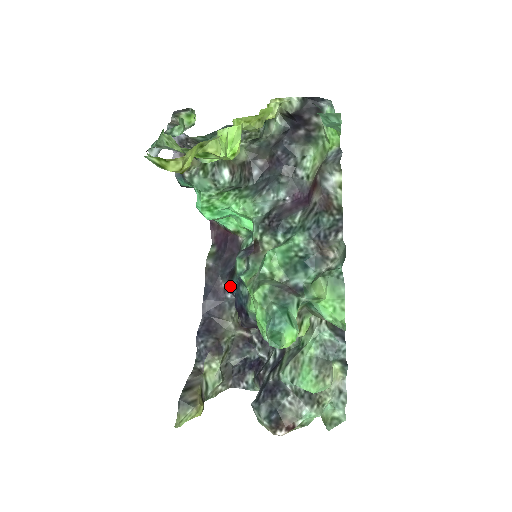
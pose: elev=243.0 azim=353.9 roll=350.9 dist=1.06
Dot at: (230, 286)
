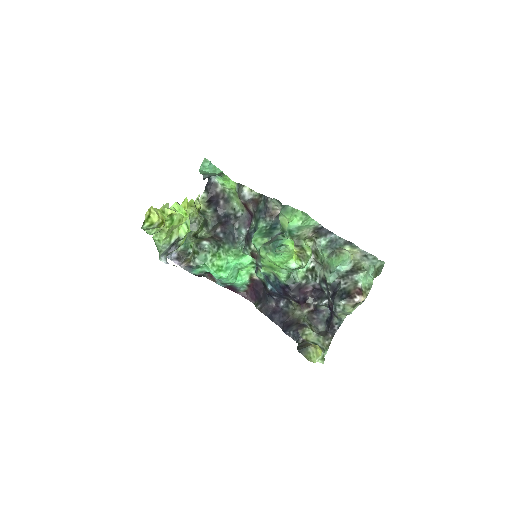
Dot at: (270, 291)
